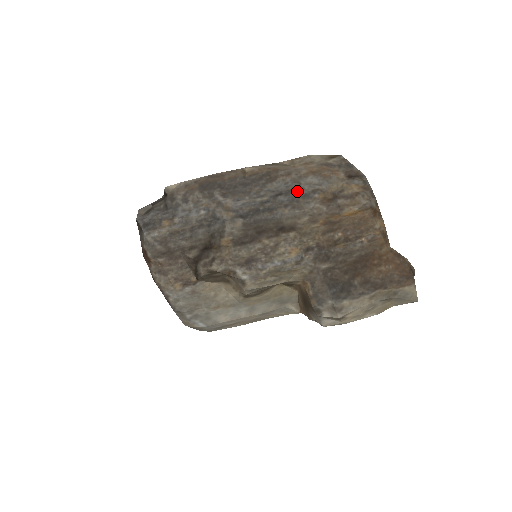
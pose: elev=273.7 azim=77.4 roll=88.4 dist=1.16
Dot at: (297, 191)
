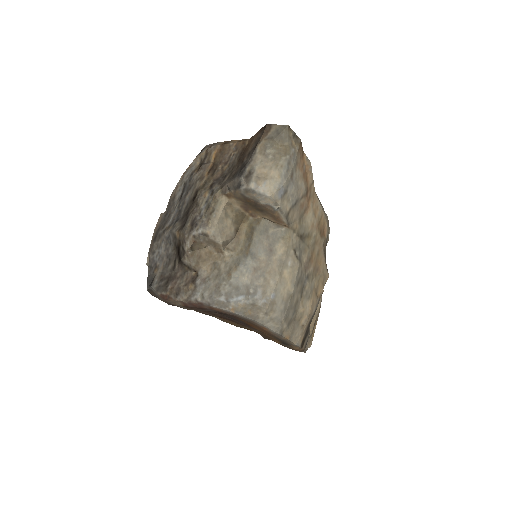
Dot at: (186, 185)
